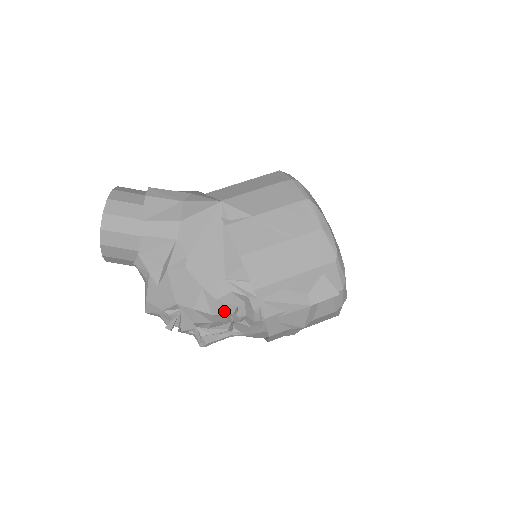
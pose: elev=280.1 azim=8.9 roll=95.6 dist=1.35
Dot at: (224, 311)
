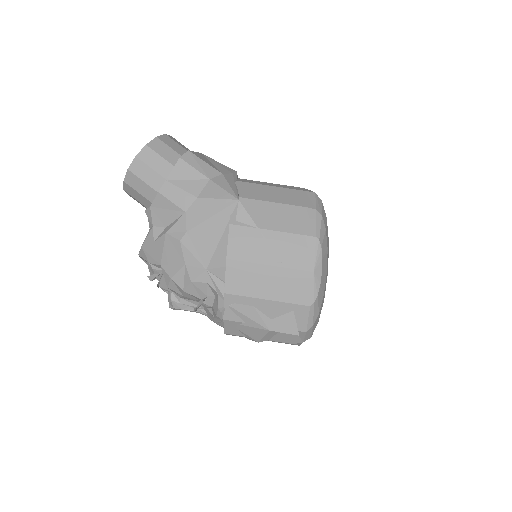
Dot at: (195, 294)
